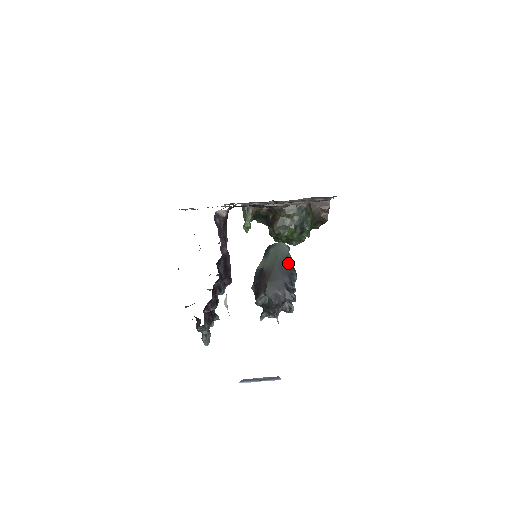
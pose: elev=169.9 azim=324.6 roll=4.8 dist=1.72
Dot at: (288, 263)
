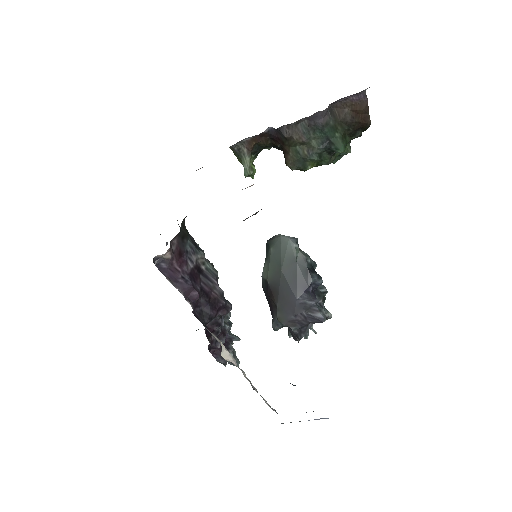
Dot at: (299, 269)
